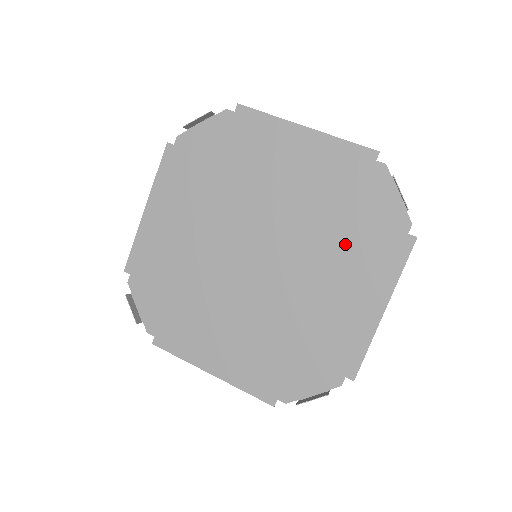
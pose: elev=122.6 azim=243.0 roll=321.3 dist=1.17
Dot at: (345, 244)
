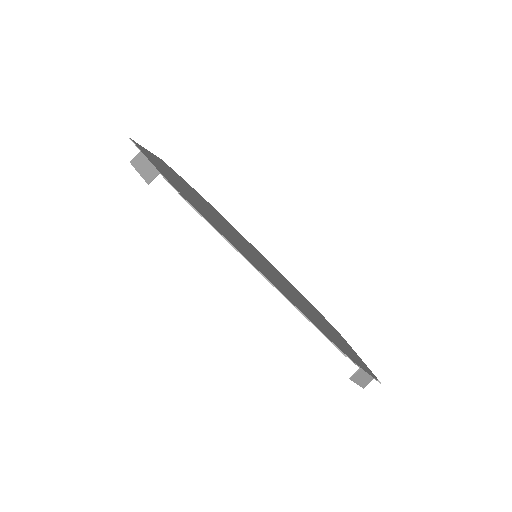
Dot at: occluded
